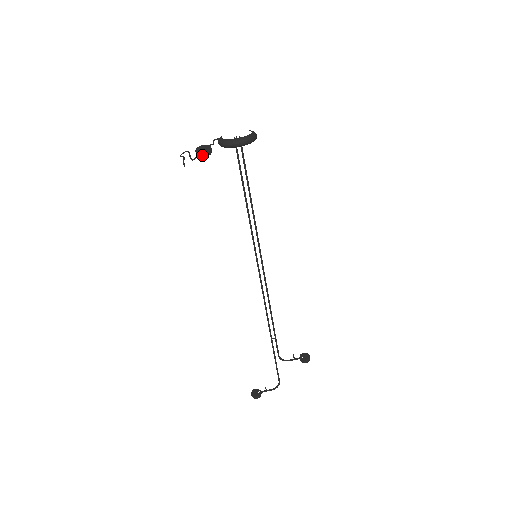
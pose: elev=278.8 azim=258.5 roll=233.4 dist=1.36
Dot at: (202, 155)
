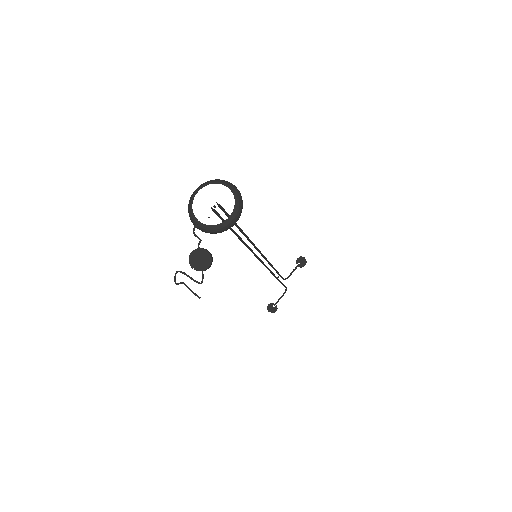
Dot at: occluded
